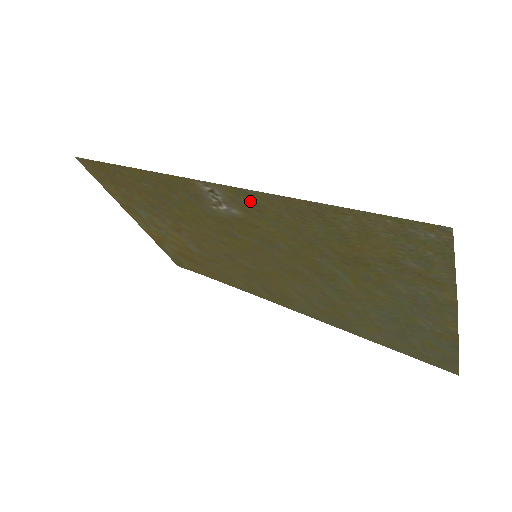
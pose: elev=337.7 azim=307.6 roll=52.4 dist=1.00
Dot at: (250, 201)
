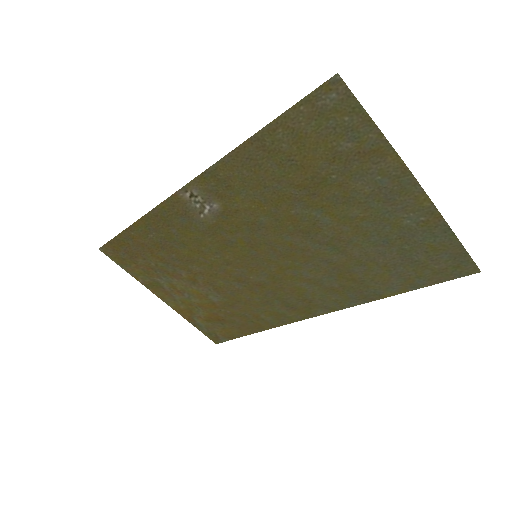
Dot at: (218, 180)
